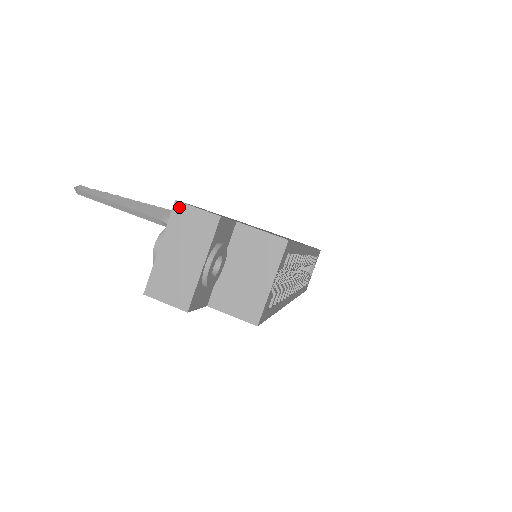
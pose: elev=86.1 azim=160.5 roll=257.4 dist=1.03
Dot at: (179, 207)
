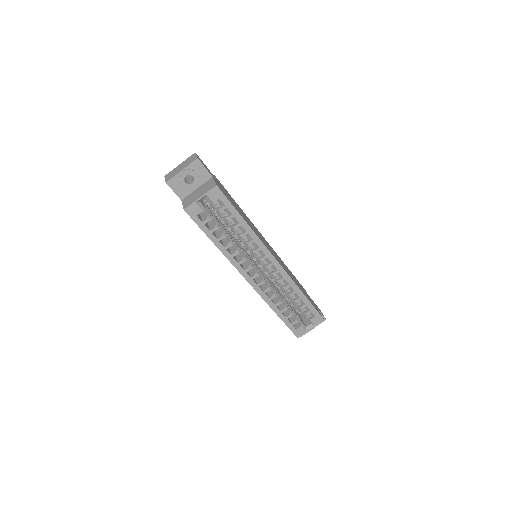
Dot at: (194, 154)
